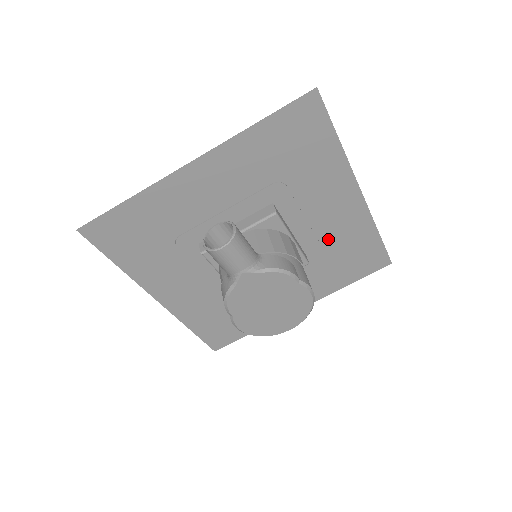
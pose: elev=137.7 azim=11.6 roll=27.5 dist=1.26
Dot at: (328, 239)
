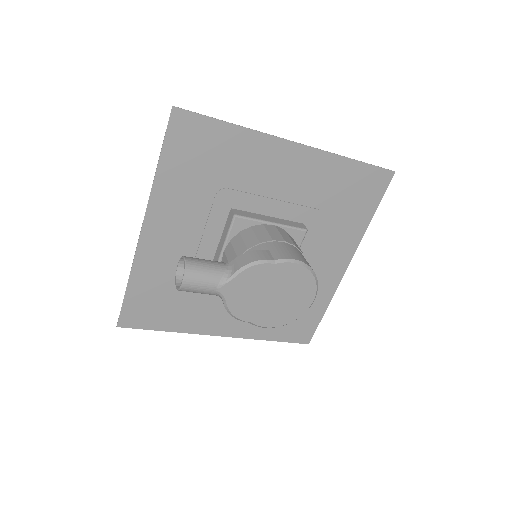
Dot at: (309, 198)
